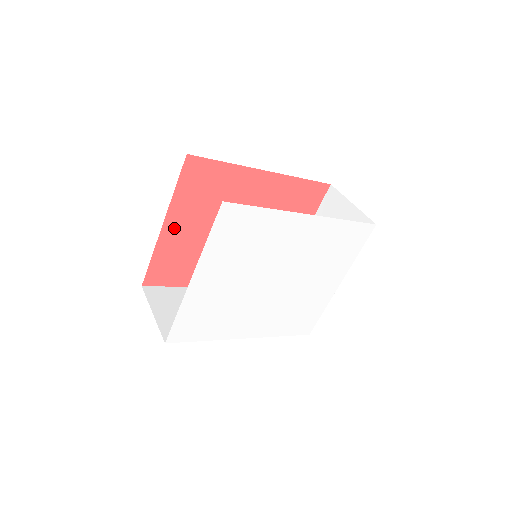
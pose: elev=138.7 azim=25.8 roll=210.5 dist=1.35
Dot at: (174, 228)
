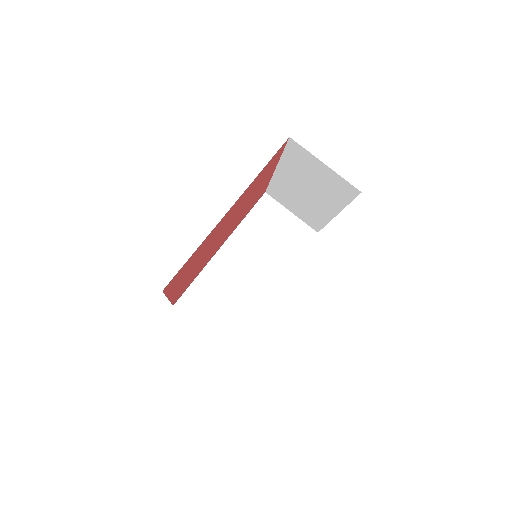
Dot at: (177, 289)
